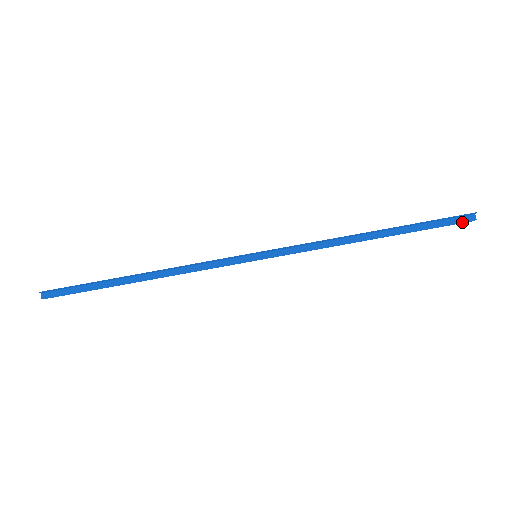
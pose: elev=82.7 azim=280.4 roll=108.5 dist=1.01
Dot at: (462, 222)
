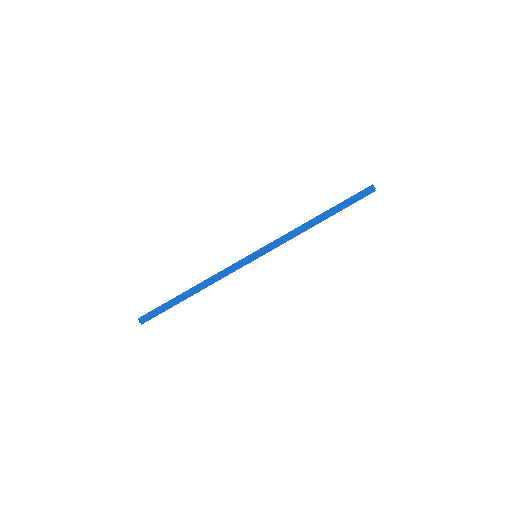
Dot at: (369, 194)
